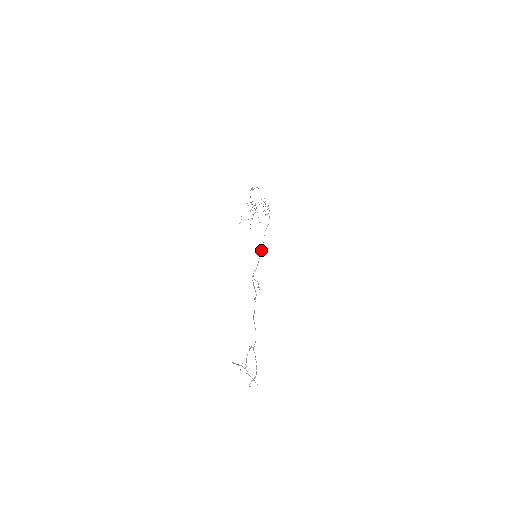
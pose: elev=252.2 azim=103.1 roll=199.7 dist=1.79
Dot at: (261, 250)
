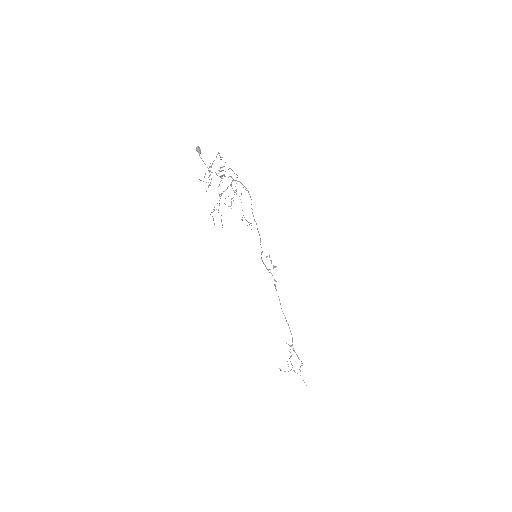
Dot at: occluded
